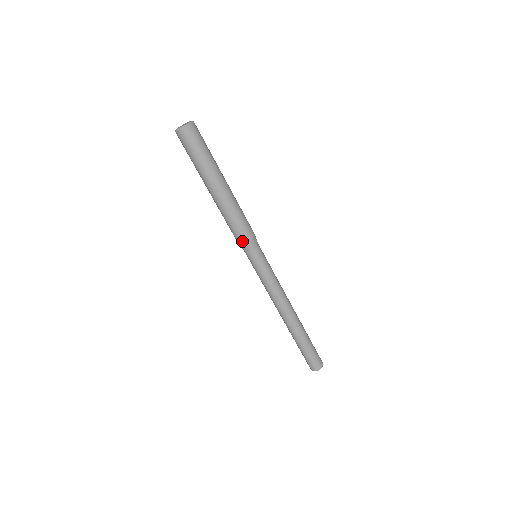
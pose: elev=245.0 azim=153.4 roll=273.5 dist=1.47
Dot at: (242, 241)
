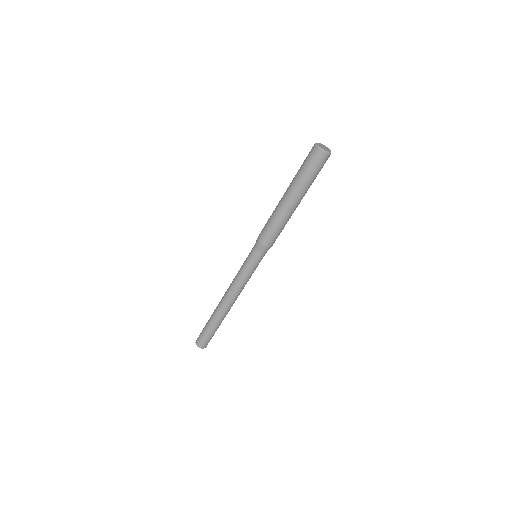
Dot at: (270, 245)
